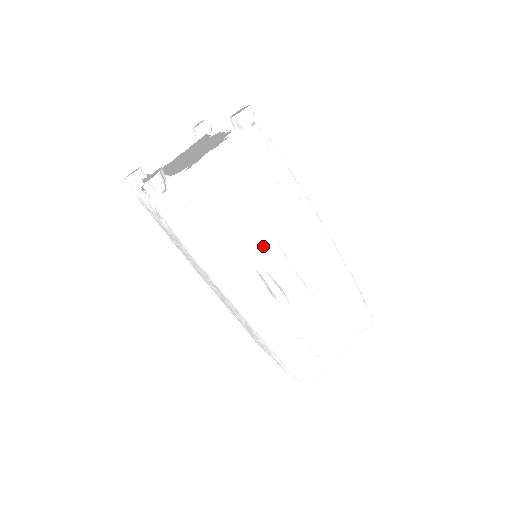
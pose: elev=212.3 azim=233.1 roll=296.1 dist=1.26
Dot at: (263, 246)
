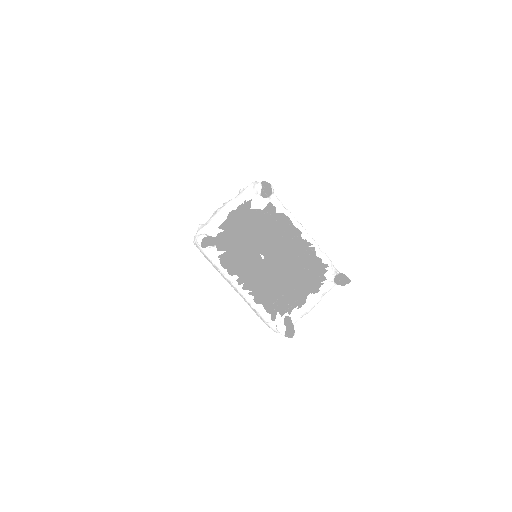
Dot at: (297, 303)
